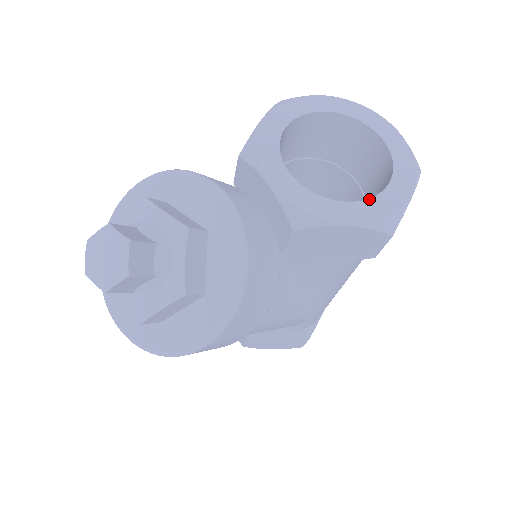
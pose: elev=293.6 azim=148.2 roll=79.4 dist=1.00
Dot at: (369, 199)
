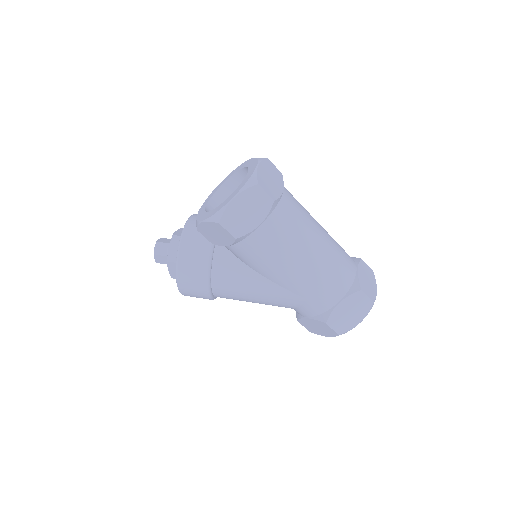
Dot at: (217, 207)
